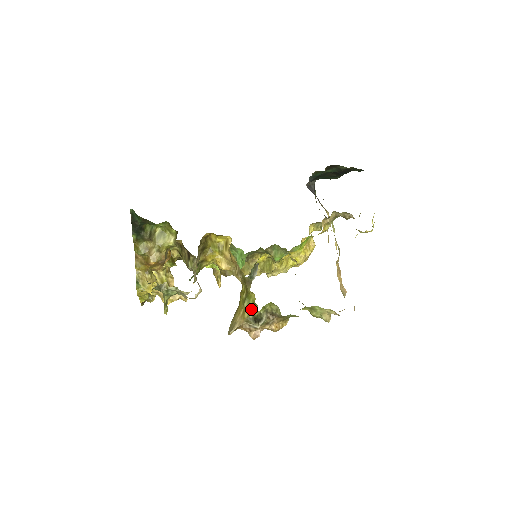
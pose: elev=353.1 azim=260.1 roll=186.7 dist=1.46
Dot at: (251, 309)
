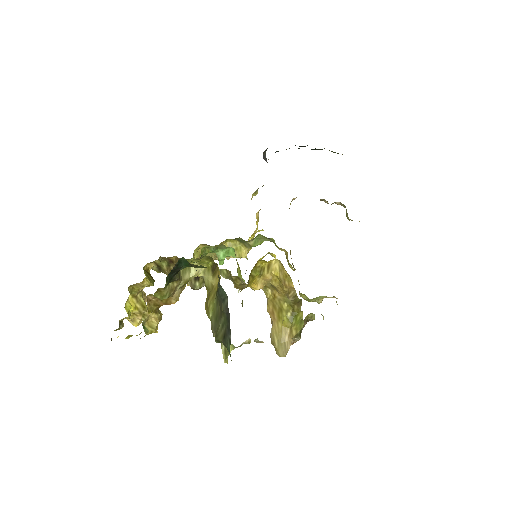
Dot at: (298, 326)
